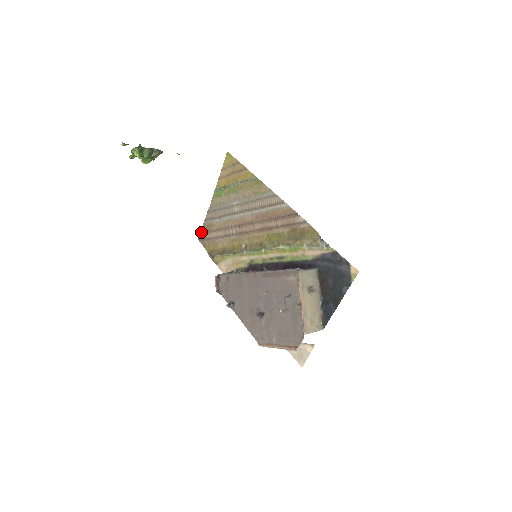
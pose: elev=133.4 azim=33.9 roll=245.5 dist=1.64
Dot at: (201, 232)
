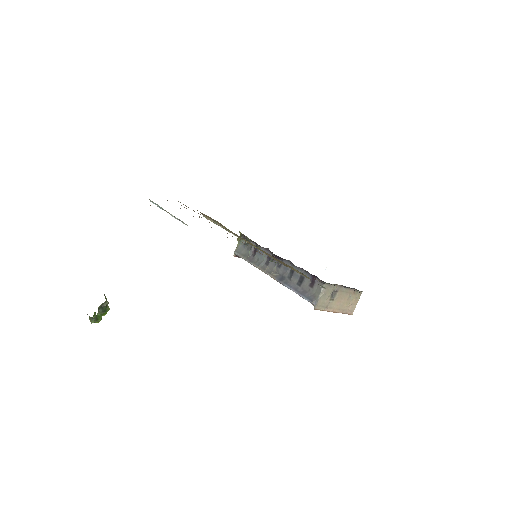
Dot at: occluded
